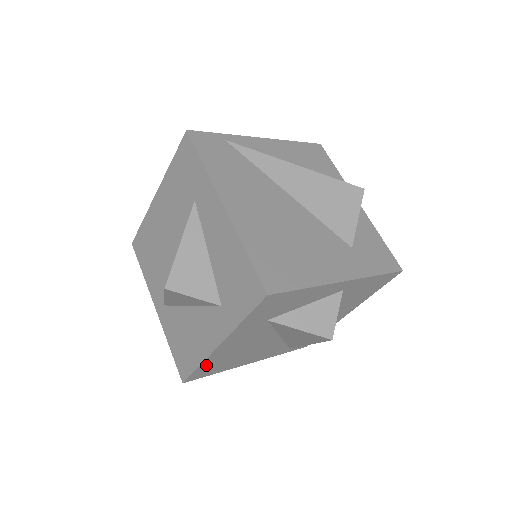
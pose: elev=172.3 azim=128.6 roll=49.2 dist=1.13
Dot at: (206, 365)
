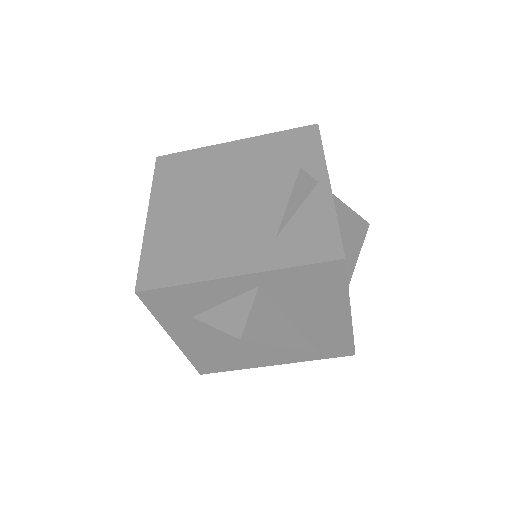
Dot at: (197, 359)
